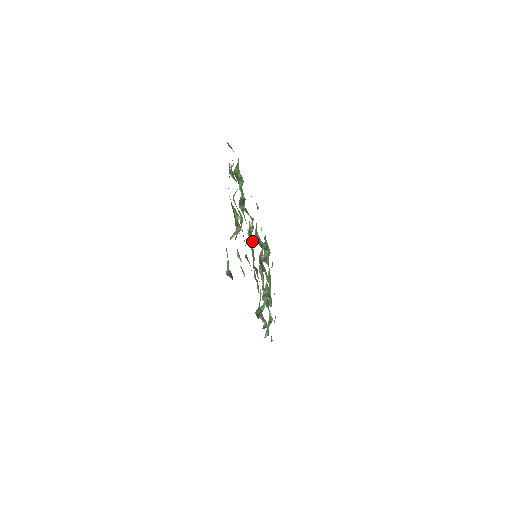
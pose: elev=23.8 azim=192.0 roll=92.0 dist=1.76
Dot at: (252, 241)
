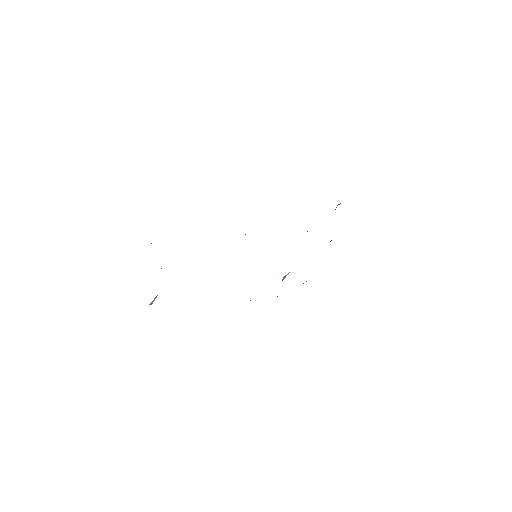
Dot at: occluded
